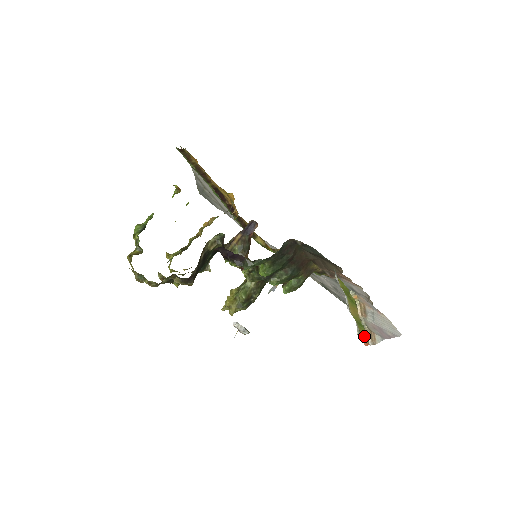
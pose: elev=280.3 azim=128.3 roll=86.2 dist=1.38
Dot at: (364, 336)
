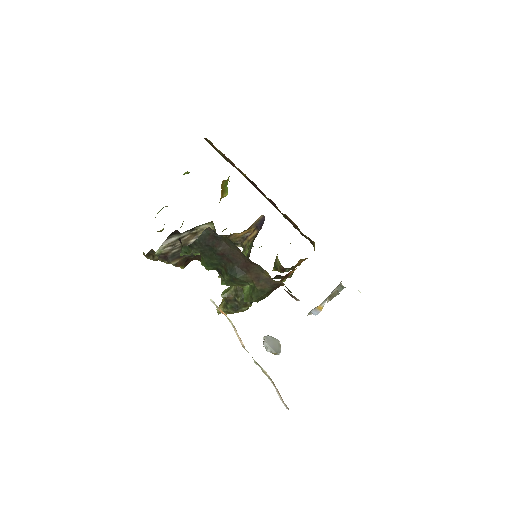
Dot at: occluded
